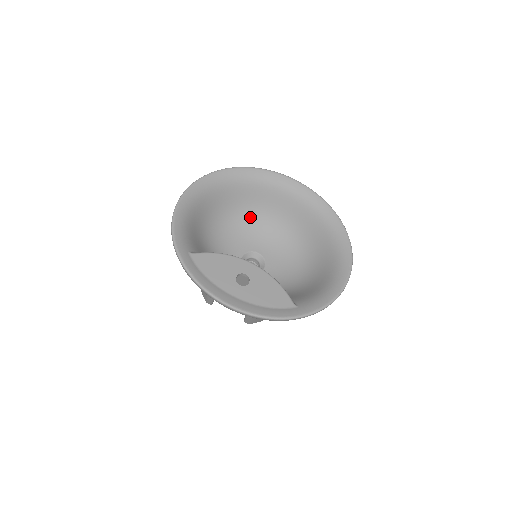
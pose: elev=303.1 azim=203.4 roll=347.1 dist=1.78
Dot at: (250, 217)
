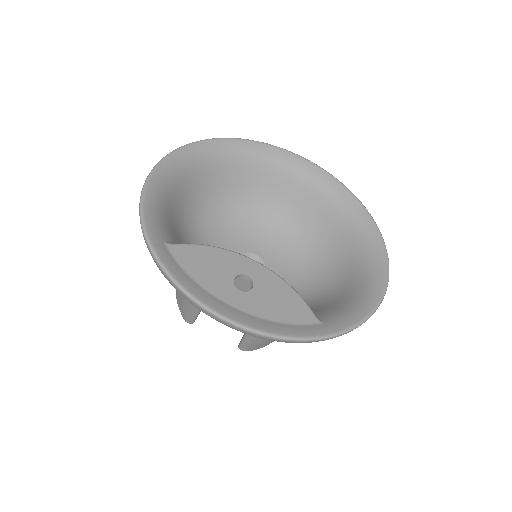
Dot at: (245, 207)
